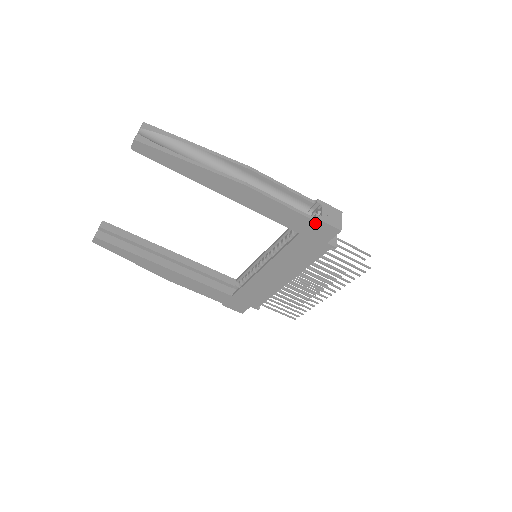
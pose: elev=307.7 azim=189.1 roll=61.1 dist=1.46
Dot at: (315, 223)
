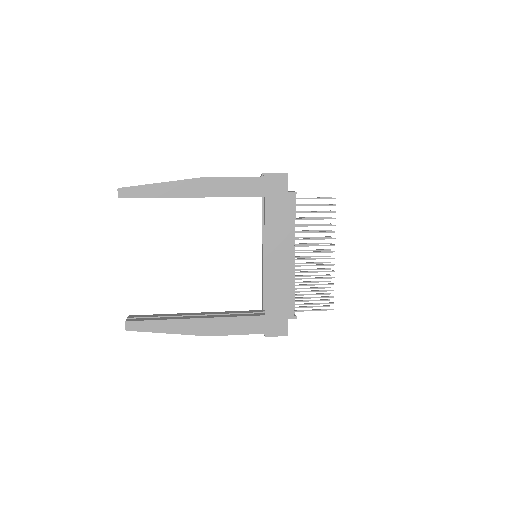
Dot at: (267, 178)
